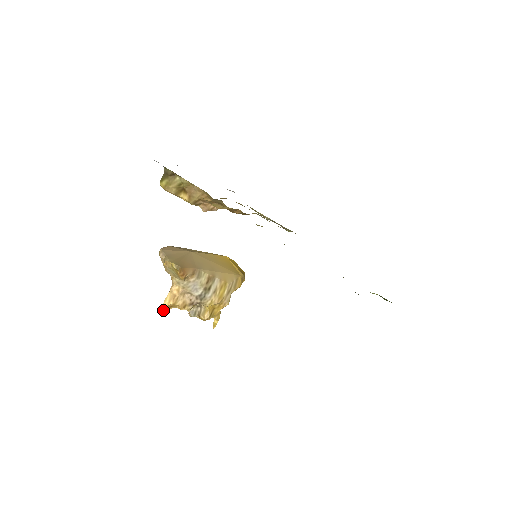
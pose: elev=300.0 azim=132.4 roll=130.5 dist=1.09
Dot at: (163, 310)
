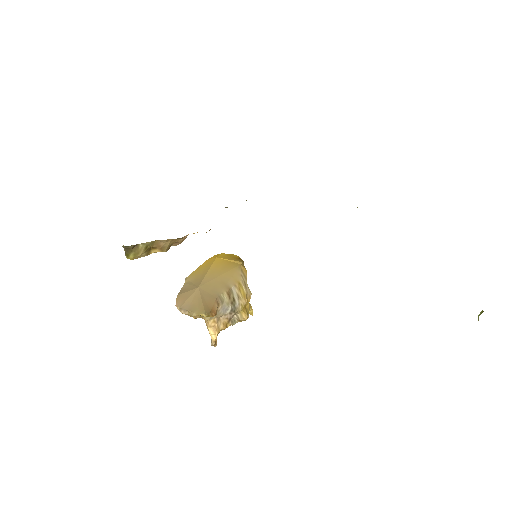
Dot at: (214, 342)
